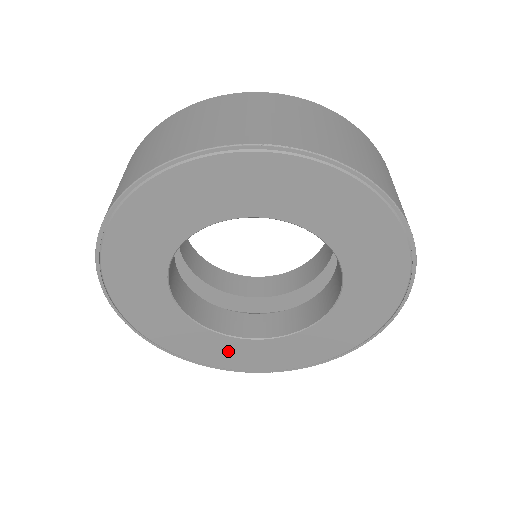
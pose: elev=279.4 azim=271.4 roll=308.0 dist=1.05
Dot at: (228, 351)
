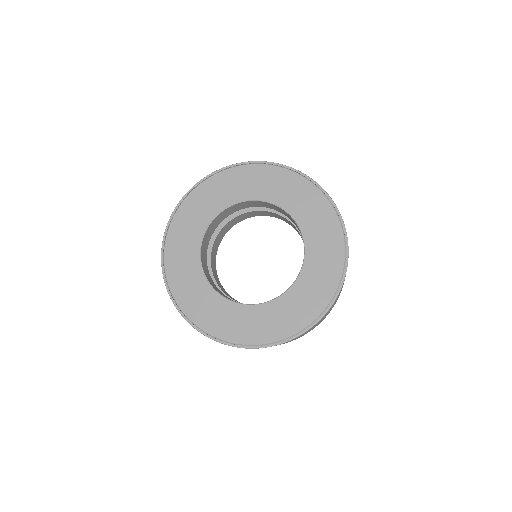
Dot at: (200, 299)
